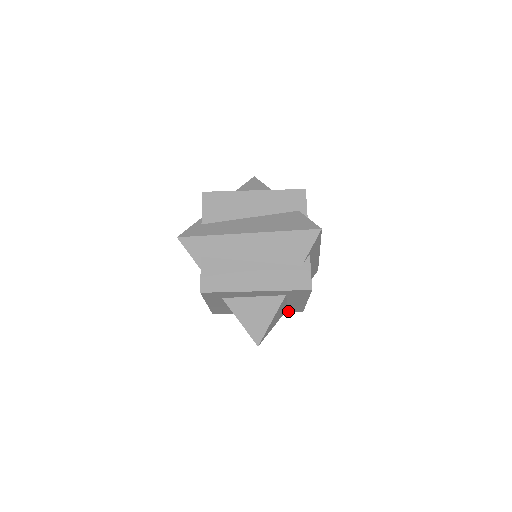
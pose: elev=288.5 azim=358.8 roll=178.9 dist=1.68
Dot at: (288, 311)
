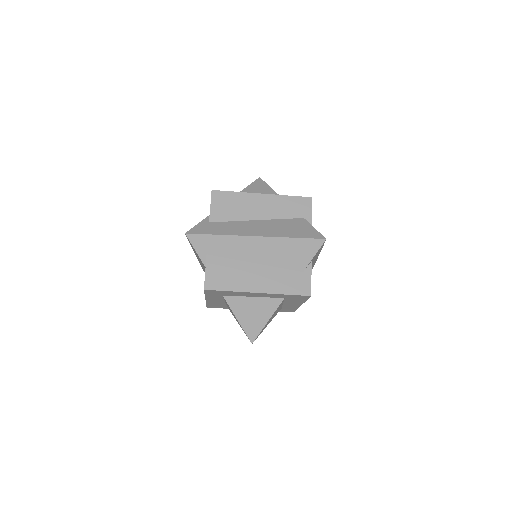
Dot at: (280, 310)
